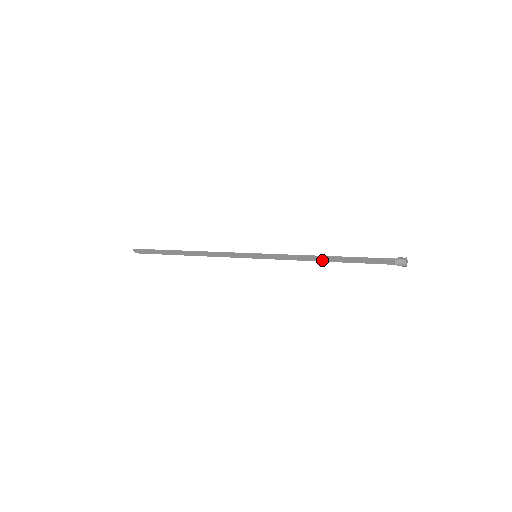
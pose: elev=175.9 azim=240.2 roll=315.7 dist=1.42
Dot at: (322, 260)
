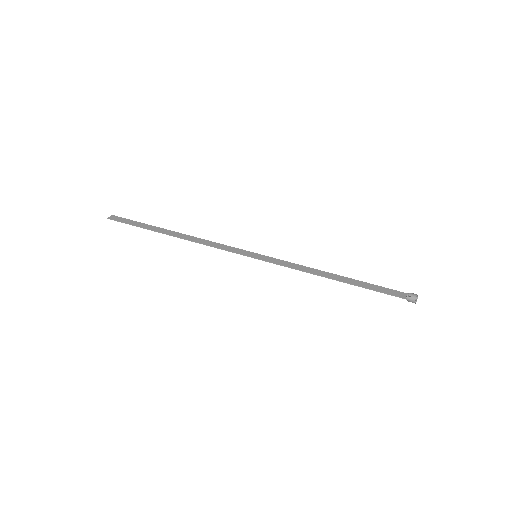
Dot at: (329, 274)
